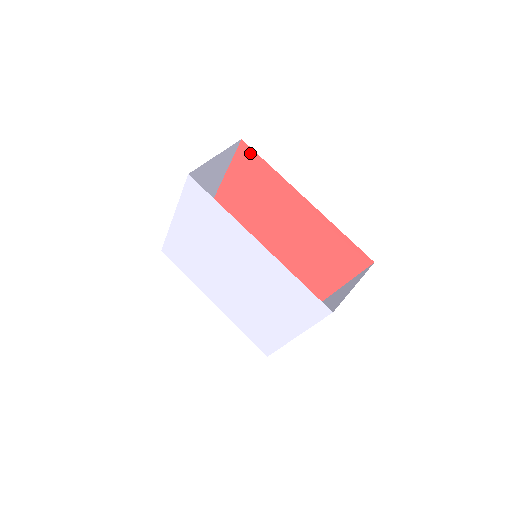
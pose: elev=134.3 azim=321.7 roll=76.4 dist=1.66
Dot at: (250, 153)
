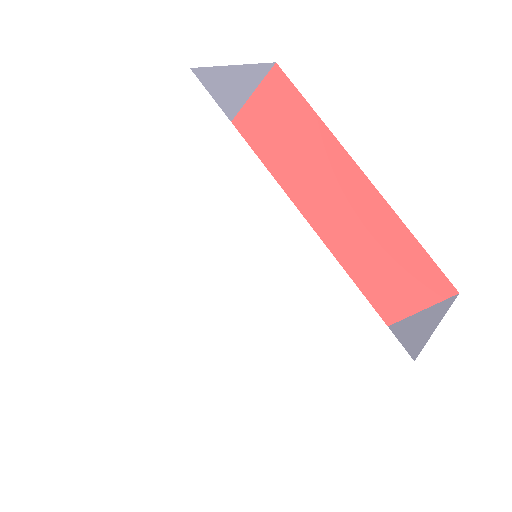
Dot at: (284, 88)
